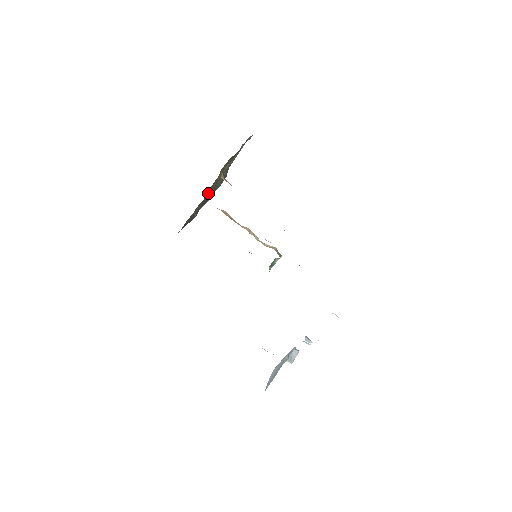
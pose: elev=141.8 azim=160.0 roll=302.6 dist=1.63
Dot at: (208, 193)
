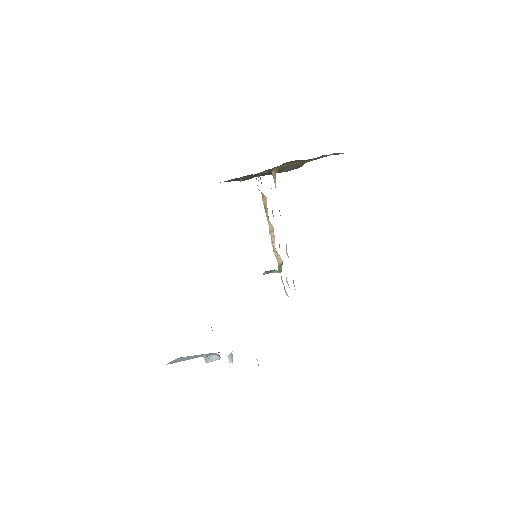
Dot at: (266, 171)
